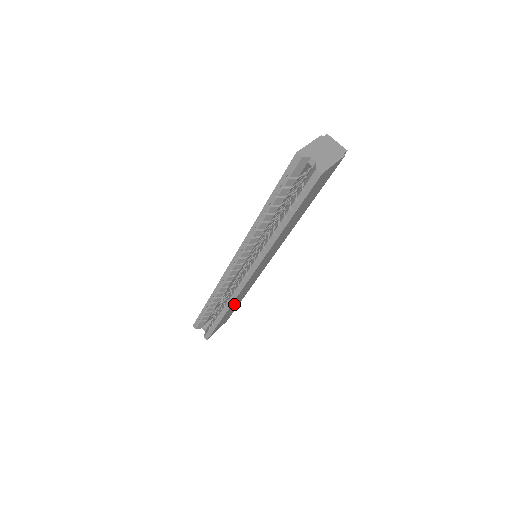
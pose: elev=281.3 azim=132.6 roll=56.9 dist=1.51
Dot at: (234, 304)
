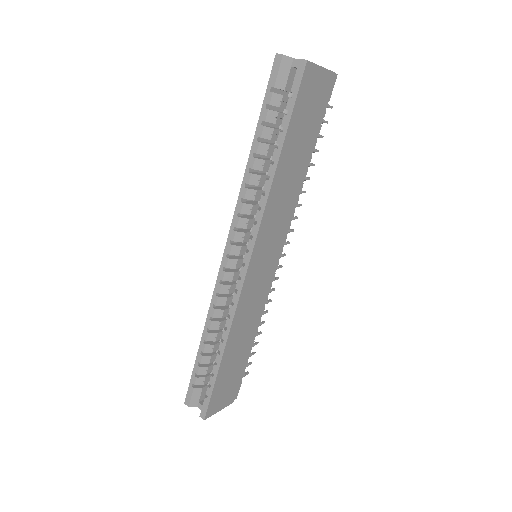
Dot at: (235, 341)
